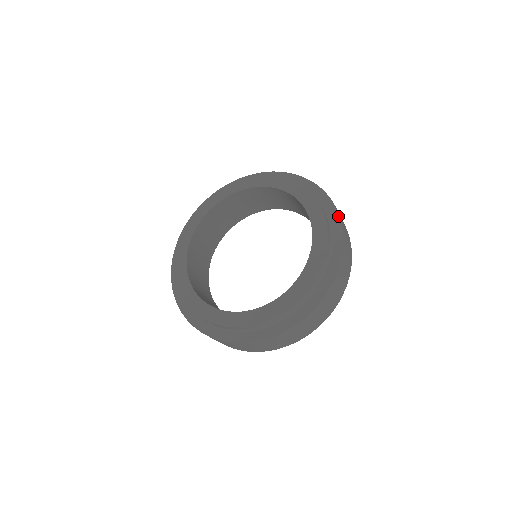
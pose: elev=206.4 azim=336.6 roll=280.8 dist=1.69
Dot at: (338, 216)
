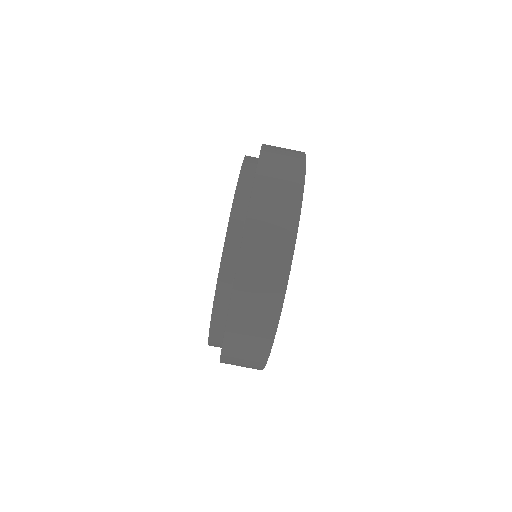
Dot at: occluded
